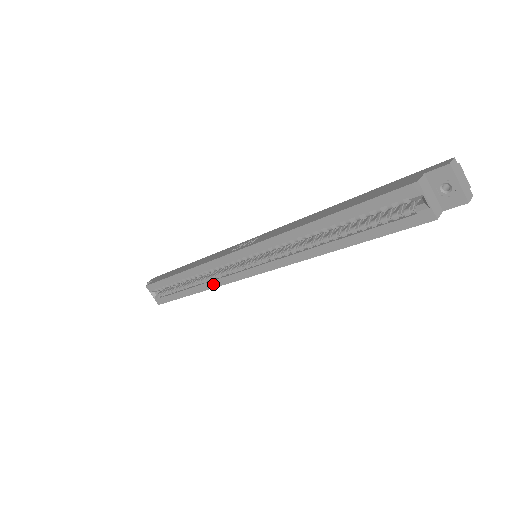
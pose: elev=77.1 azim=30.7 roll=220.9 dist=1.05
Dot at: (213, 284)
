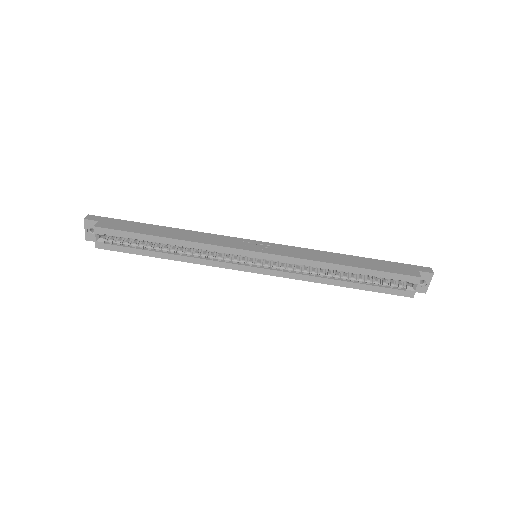
Dot at: (200, 261)
